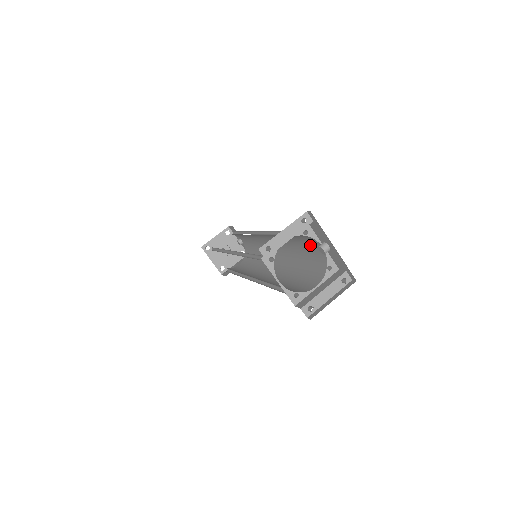
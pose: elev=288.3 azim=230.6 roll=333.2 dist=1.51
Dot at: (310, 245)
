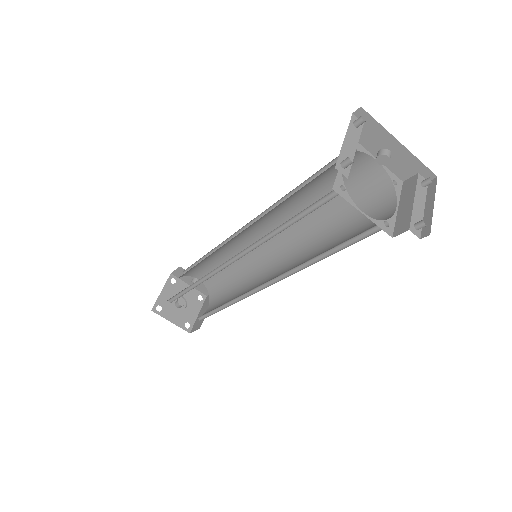
Dot at: (349, 176)
